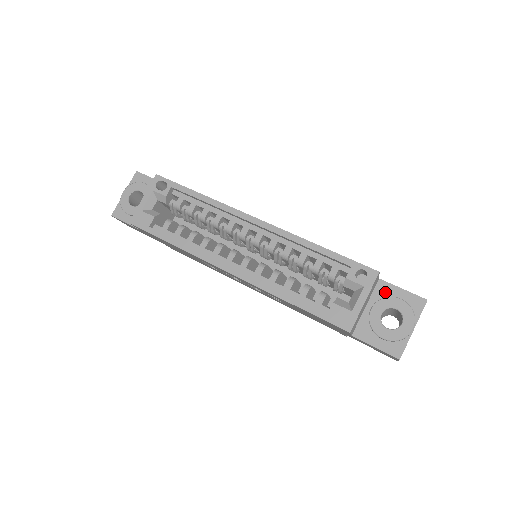
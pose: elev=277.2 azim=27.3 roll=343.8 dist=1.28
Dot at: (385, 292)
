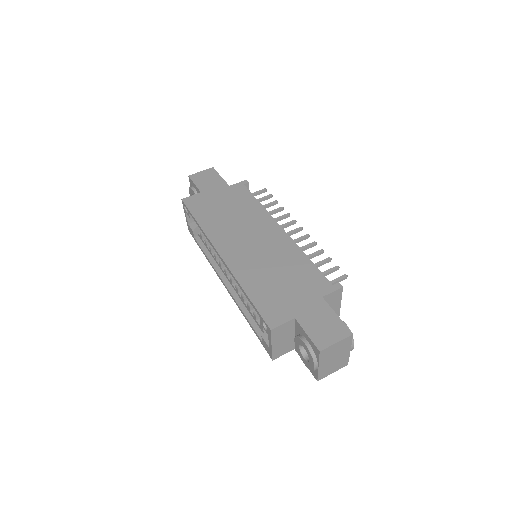
Dot at: (300, 330)
